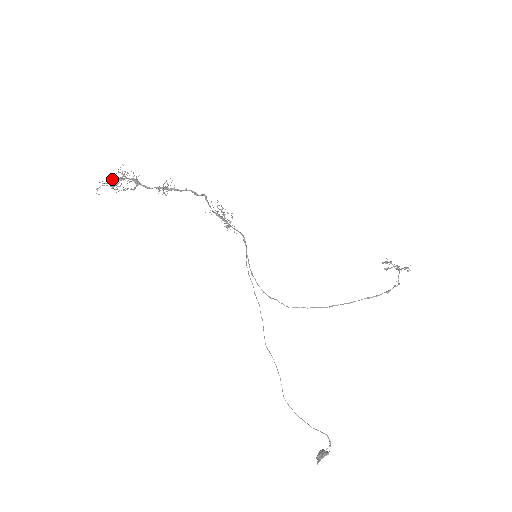
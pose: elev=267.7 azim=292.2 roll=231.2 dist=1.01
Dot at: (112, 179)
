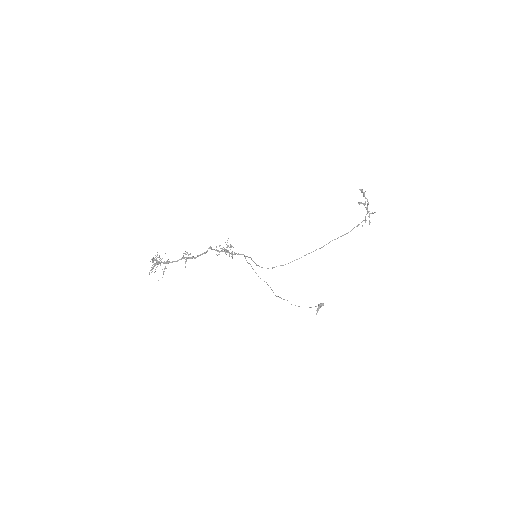
Dot at: (154, 264)
